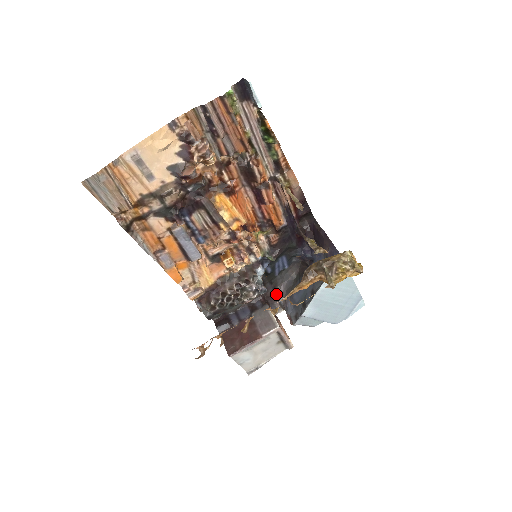
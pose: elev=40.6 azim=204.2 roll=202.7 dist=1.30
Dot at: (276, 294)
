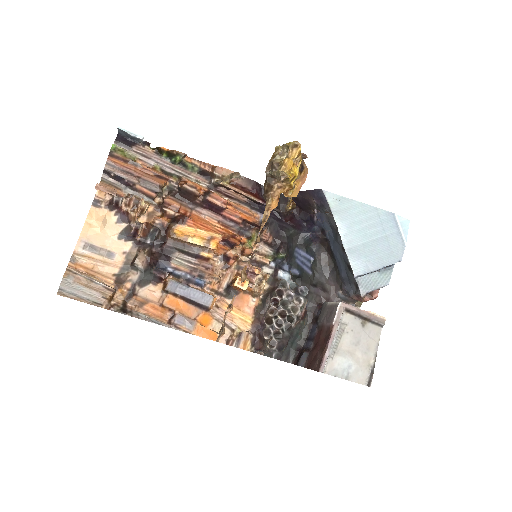
Dot at: (331, 294)
